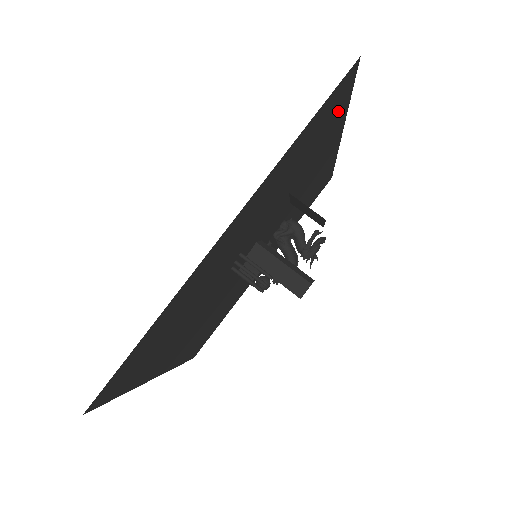
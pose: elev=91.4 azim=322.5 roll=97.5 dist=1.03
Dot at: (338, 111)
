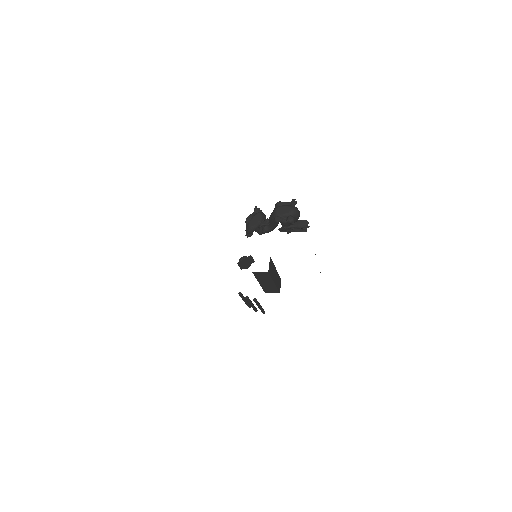
Dot at: occluded
